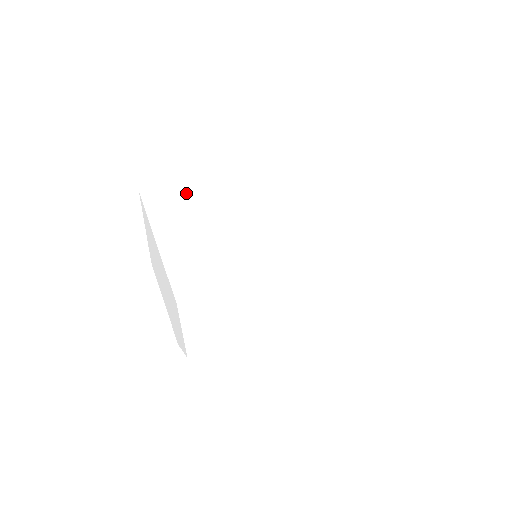
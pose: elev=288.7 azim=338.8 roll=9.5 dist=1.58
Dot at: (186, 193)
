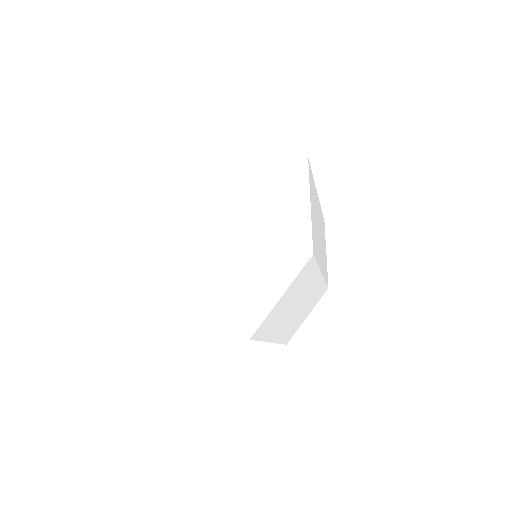
Dot at: occluded
